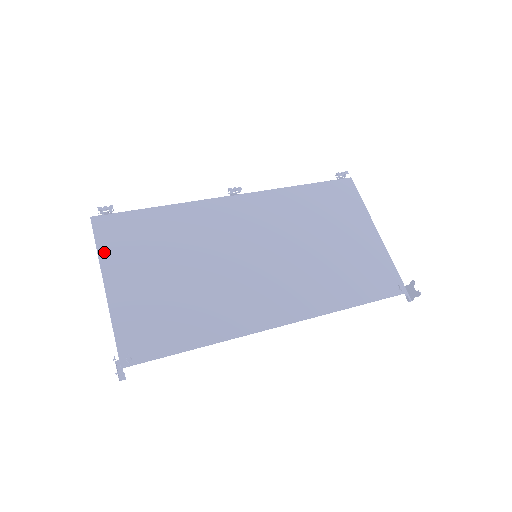
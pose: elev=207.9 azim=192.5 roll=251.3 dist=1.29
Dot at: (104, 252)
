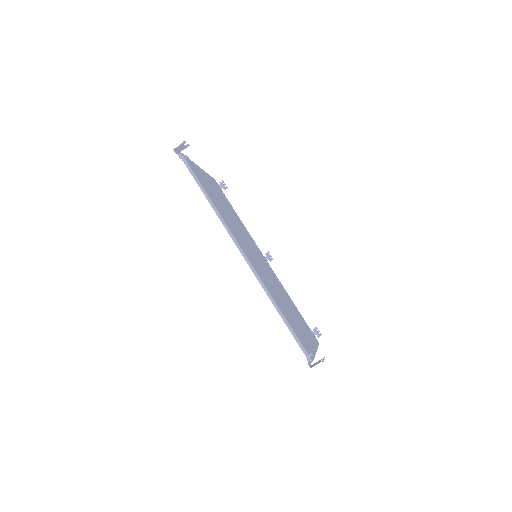
Dot at: (209, 176)
